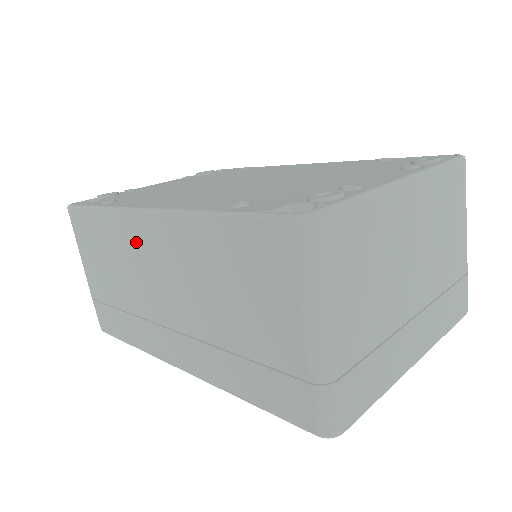
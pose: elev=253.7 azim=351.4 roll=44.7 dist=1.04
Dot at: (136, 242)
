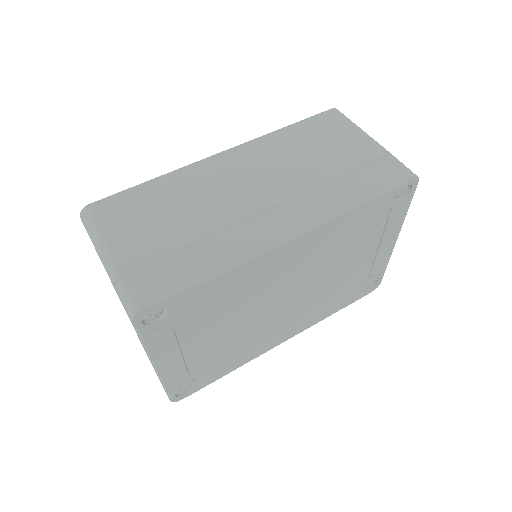
Dot at: (214, 173)
